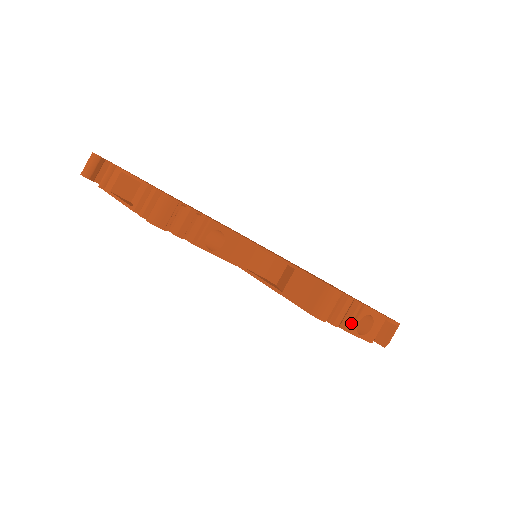
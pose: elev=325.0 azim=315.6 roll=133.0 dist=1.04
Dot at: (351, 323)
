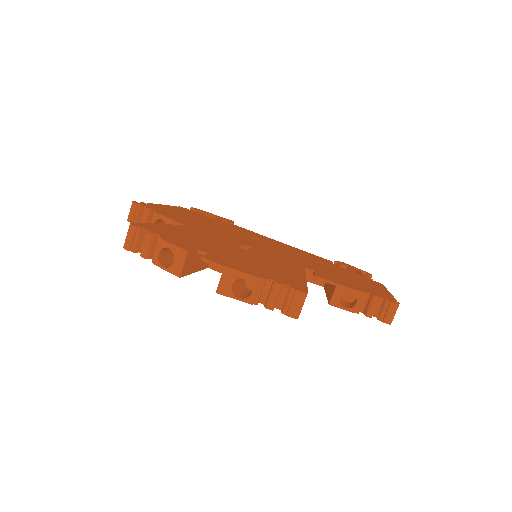
Dot at: (156, 256)
